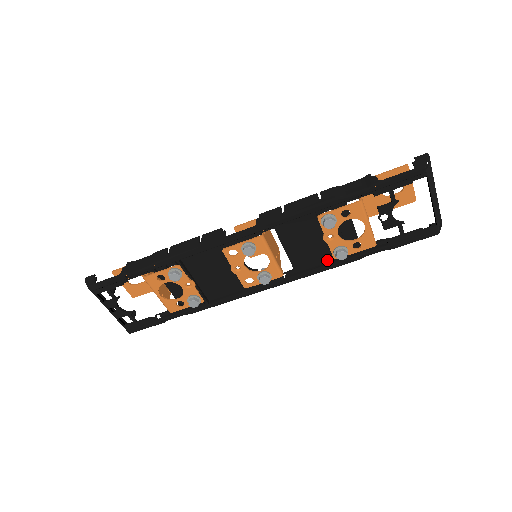
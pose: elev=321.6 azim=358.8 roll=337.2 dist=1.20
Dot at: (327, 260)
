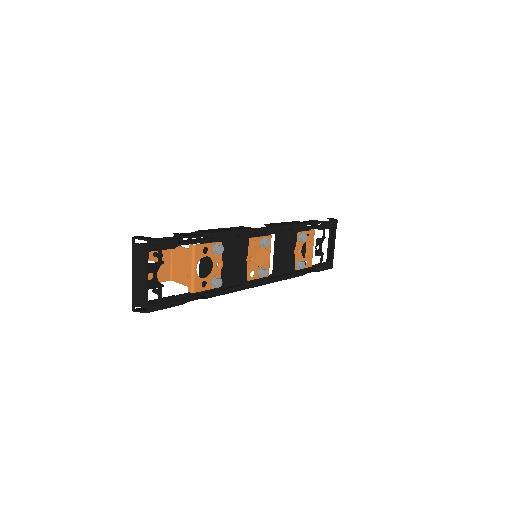
Dot at: (289, 271)
